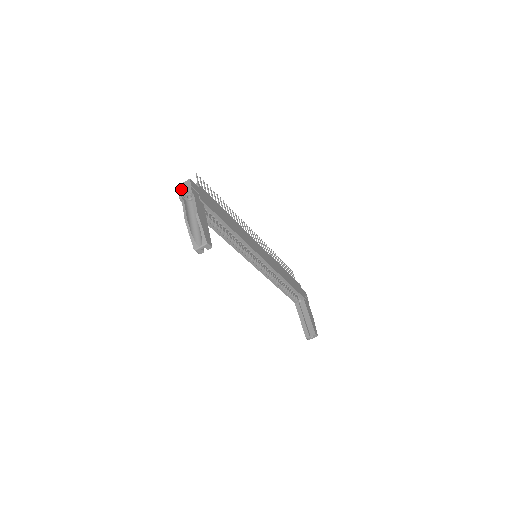
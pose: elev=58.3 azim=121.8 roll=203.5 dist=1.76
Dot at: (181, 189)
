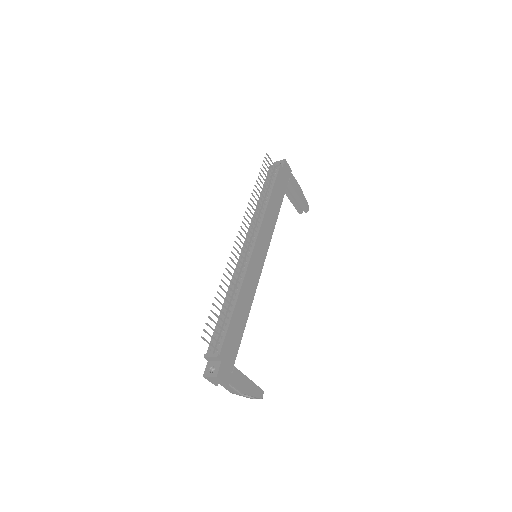
Dot at: (211, 381)
